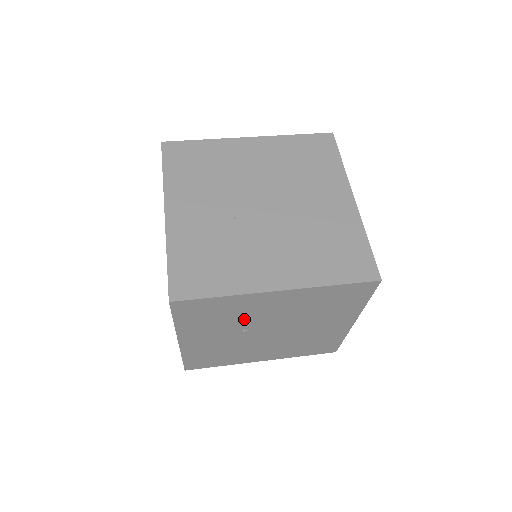
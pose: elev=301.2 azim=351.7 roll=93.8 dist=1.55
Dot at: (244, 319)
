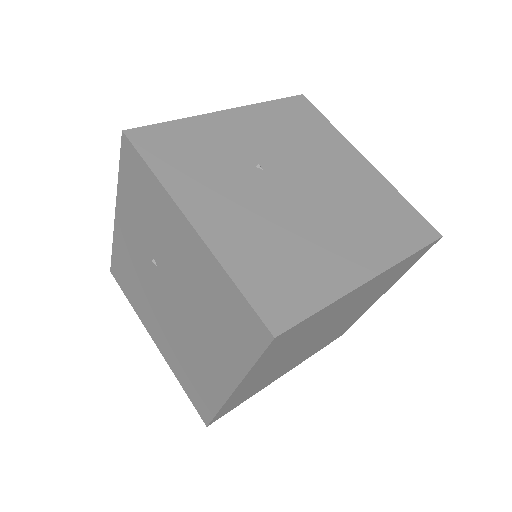
Dot at: (159, 241)
